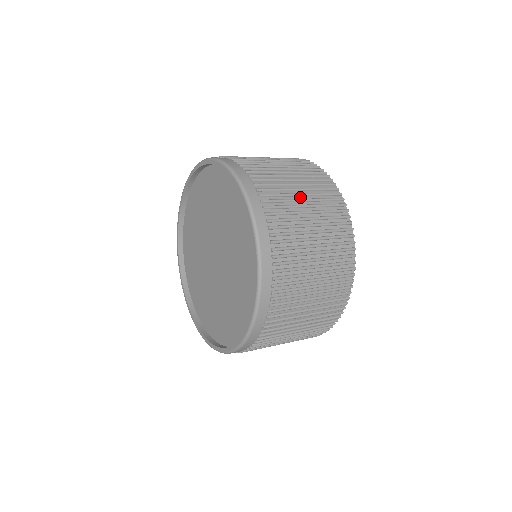
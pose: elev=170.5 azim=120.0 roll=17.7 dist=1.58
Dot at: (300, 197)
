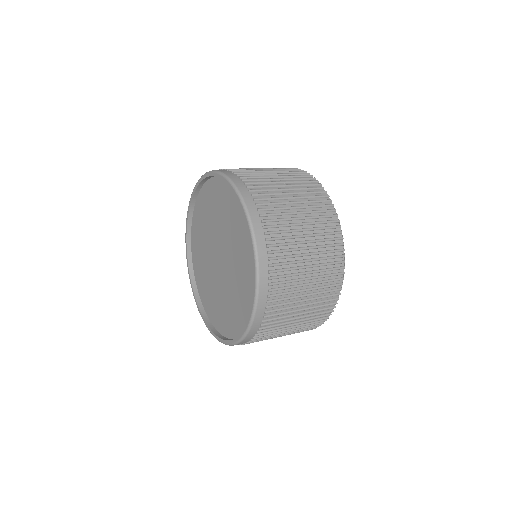
Dot at: (305, 257)
